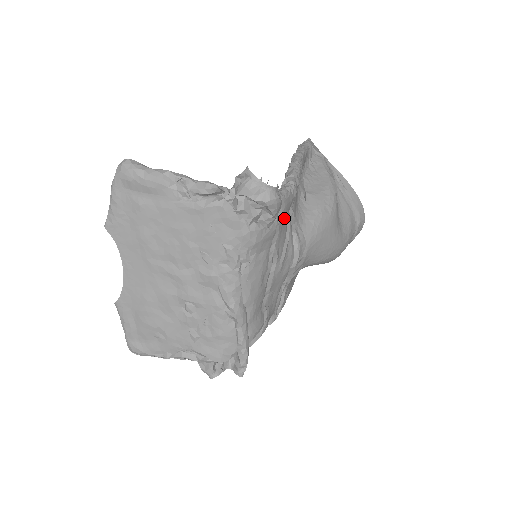
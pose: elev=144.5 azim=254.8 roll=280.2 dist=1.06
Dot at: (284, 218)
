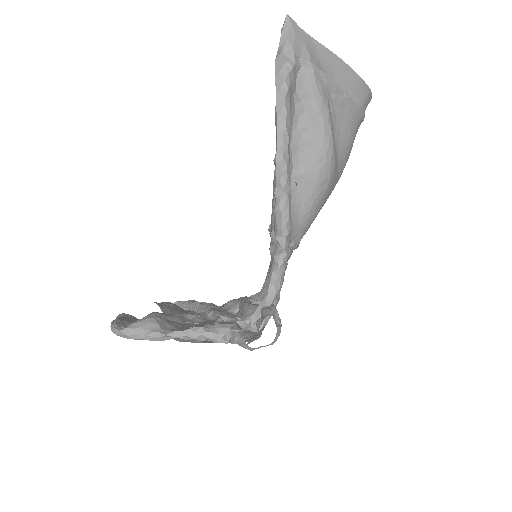
Dot at: occluded
